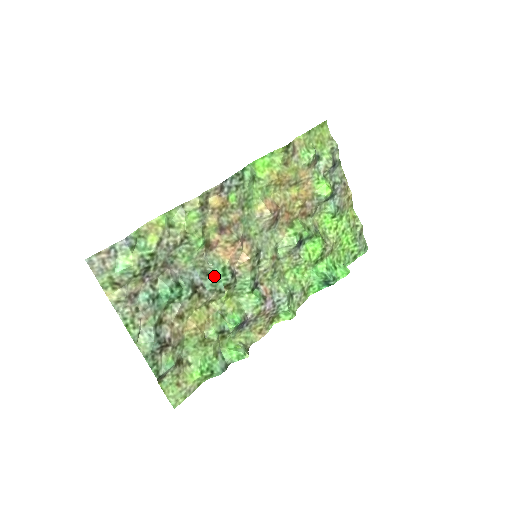
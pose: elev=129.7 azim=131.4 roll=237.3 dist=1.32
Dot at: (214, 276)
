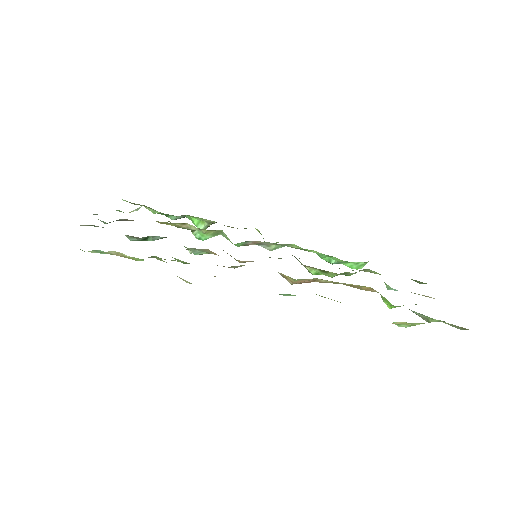
Dot at: occluded
